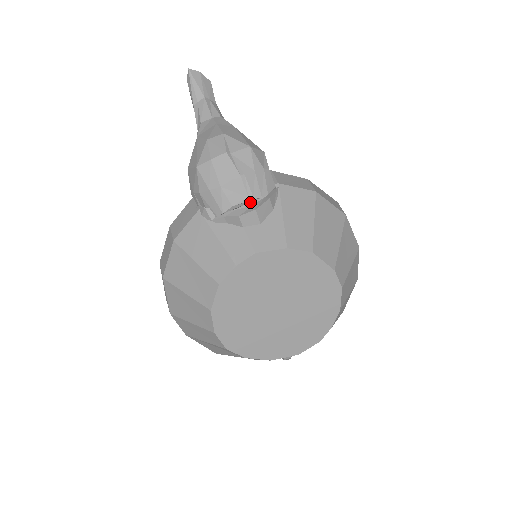
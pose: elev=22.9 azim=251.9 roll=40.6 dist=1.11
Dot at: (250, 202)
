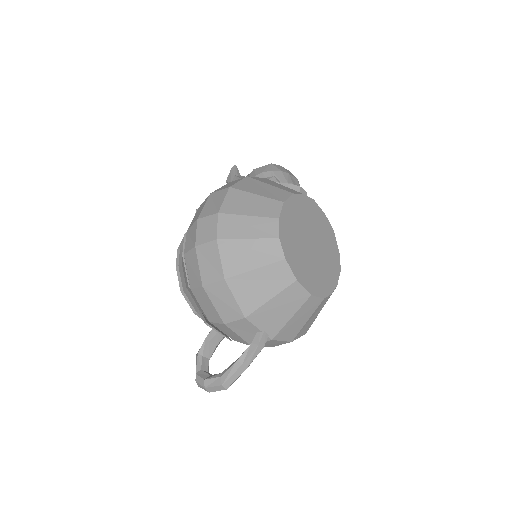
Dot at: occluded
